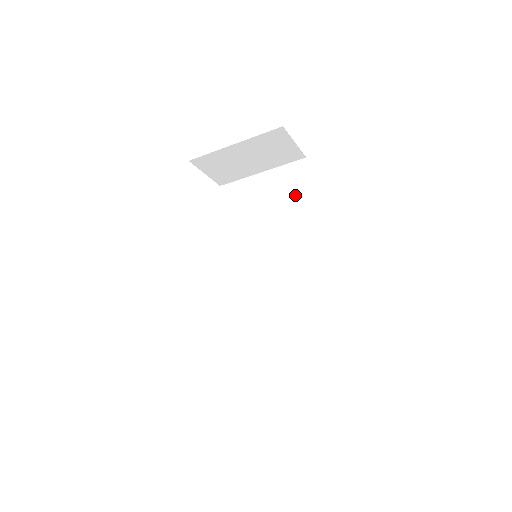
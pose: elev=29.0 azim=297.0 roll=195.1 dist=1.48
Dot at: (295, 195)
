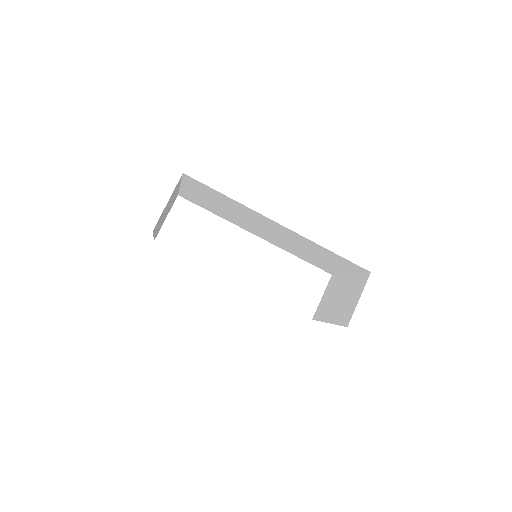
Dot at: (217, 196)
